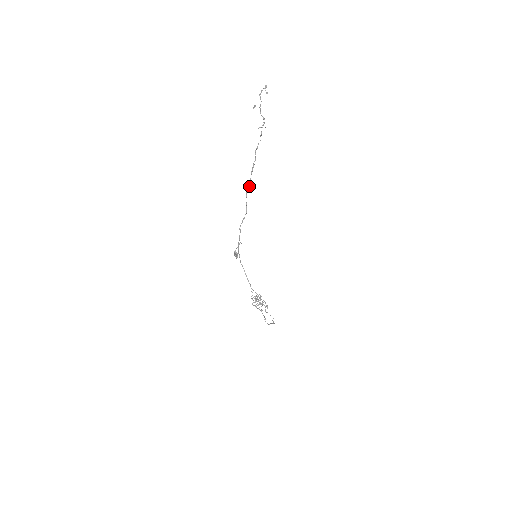
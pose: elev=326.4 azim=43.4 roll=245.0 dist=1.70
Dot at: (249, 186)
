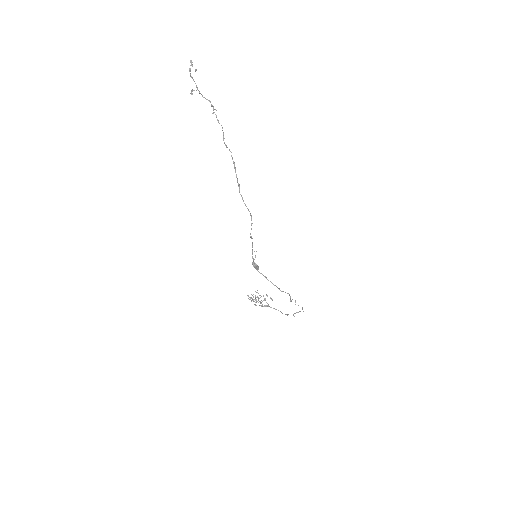
Dot at: (239, 185)
